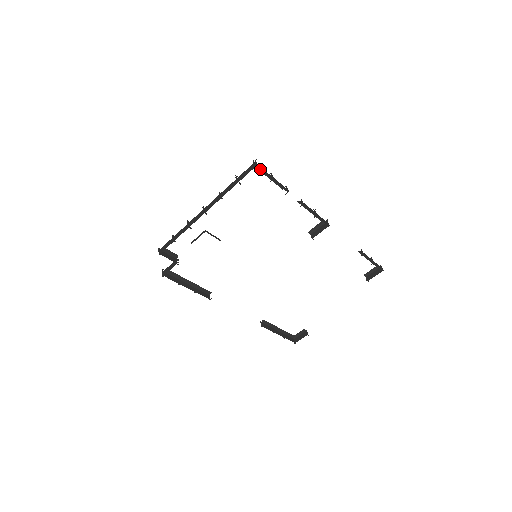
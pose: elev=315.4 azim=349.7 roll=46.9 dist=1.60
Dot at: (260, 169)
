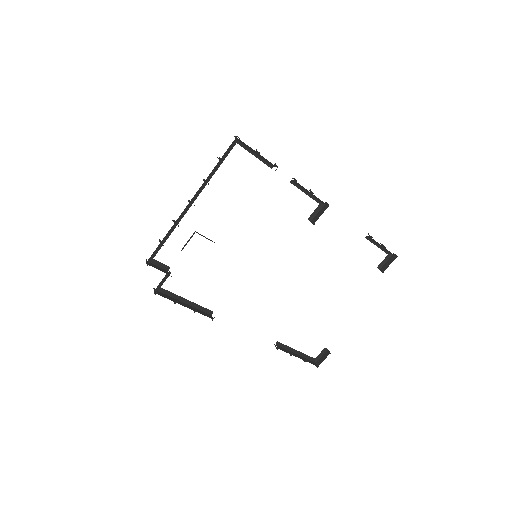
Dot at: occluded
